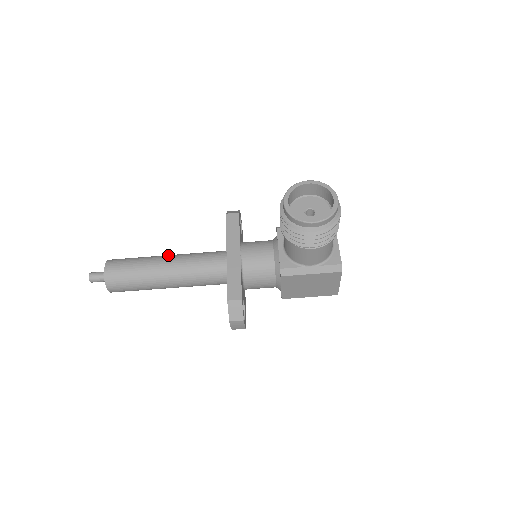
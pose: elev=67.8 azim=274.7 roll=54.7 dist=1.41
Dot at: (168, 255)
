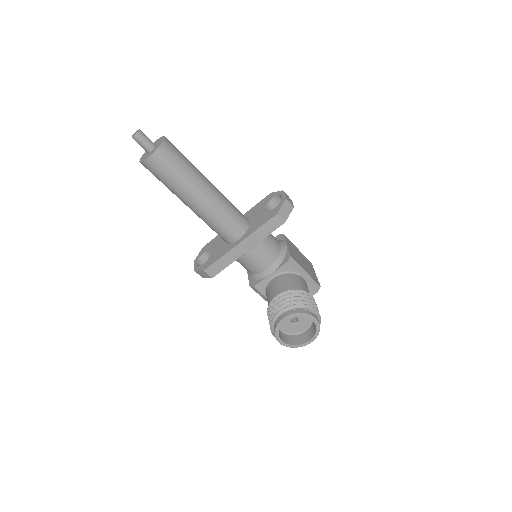
Dot at: (207, 191)
